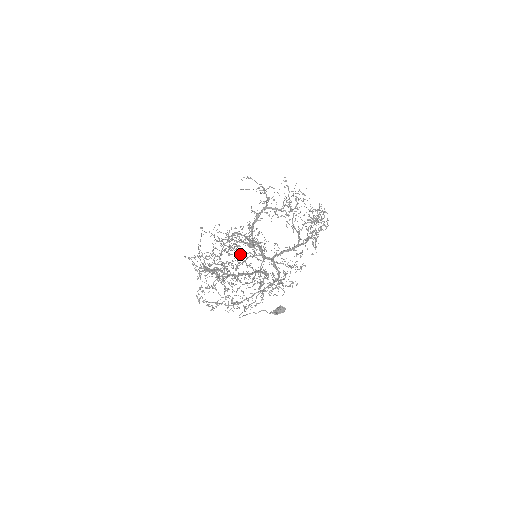
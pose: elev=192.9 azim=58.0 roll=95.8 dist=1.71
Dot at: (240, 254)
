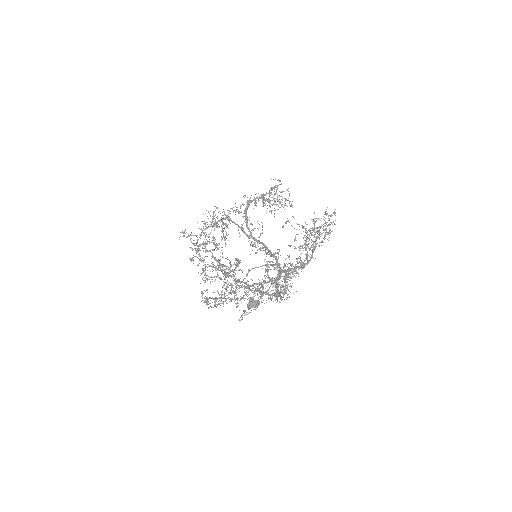
Dot at: occluded
